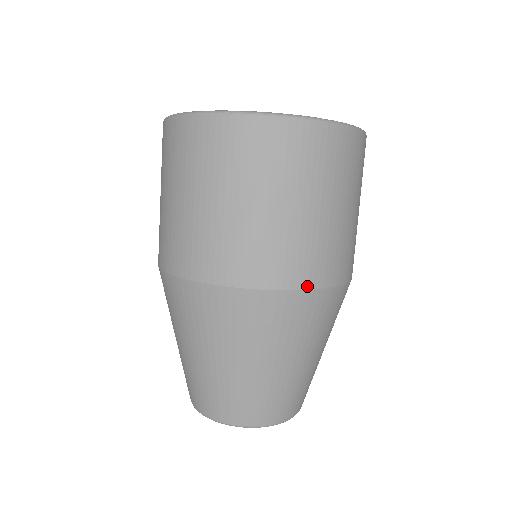
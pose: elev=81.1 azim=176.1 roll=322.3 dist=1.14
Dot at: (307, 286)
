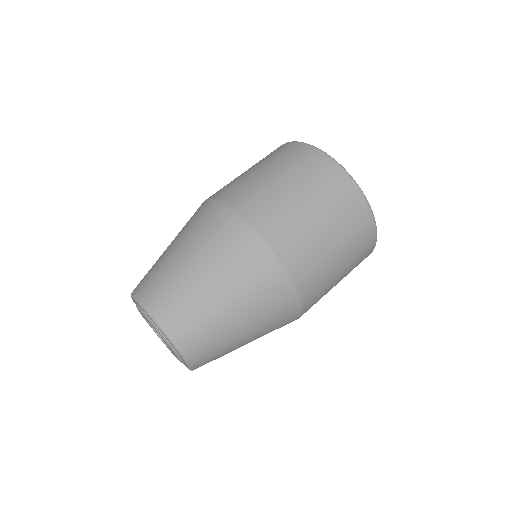
Dot at: (284, 261)
